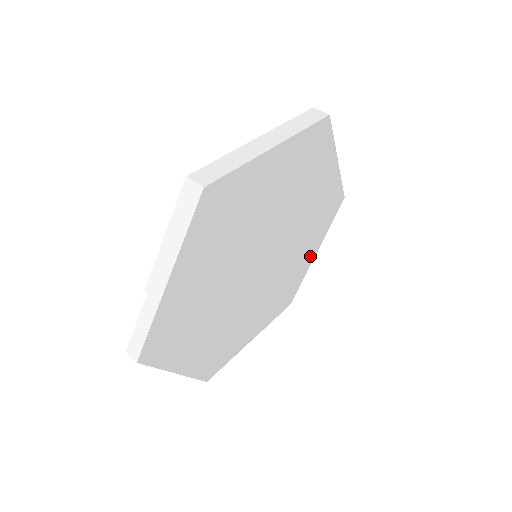
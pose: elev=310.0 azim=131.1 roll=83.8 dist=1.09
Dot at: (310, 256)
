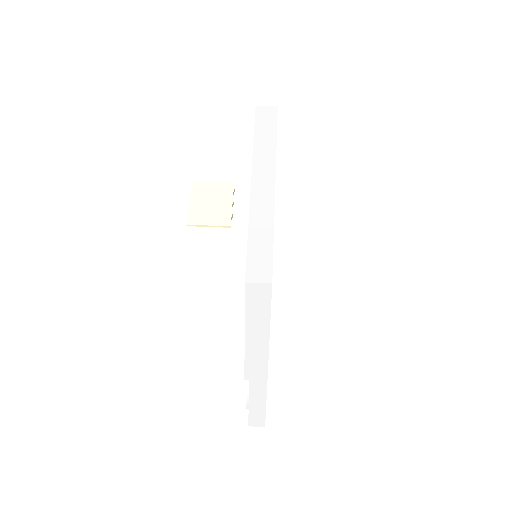
Dot at: occluded
